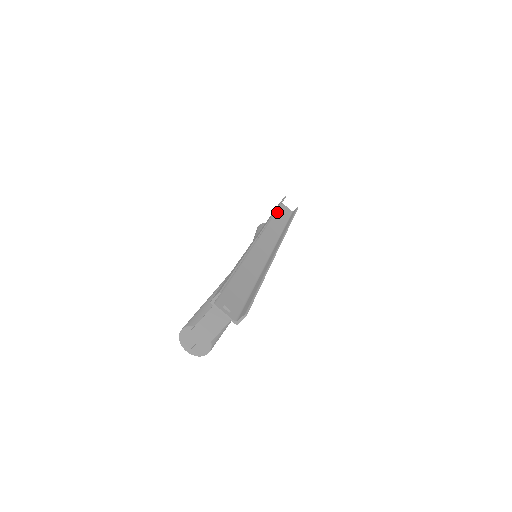
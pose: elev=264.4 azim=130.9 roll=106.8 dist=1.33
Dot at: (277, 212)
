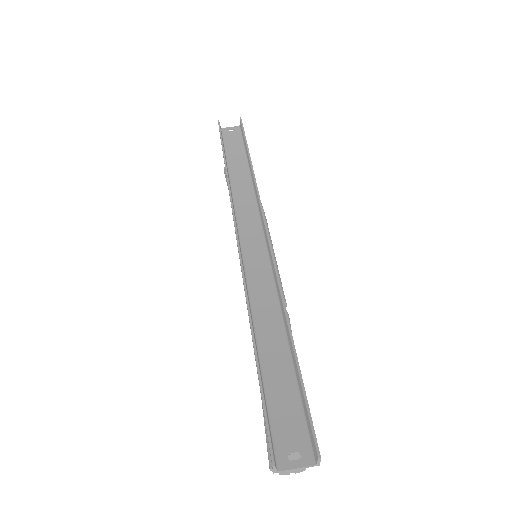
Dot at: (228, 158)
